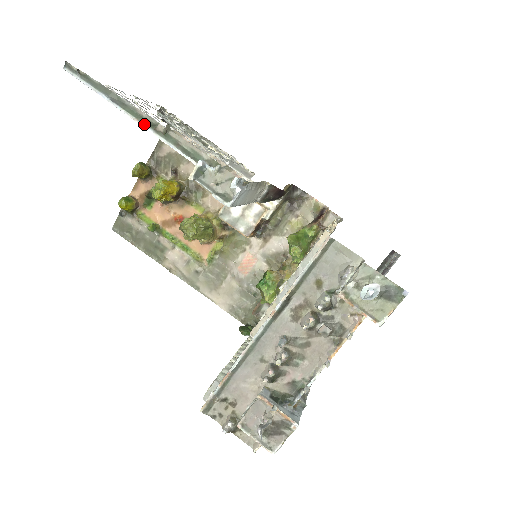
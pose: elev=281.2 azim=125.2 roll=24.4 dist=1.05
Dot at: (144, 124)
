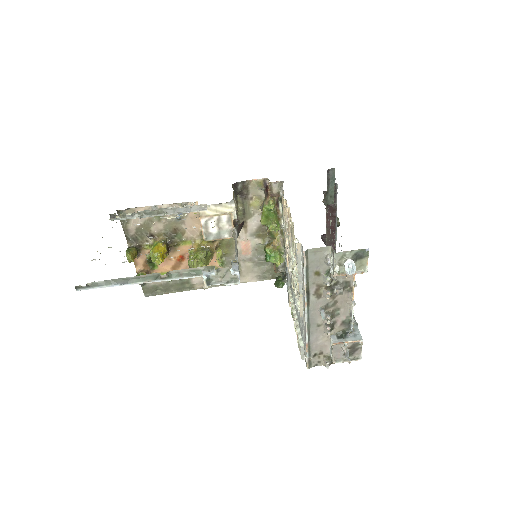
Dot at: (152, 281)
